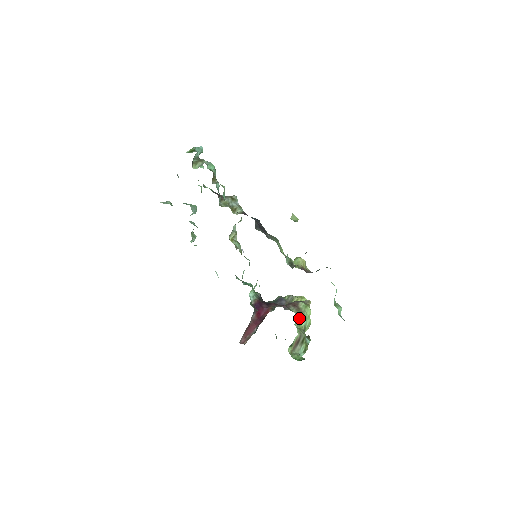
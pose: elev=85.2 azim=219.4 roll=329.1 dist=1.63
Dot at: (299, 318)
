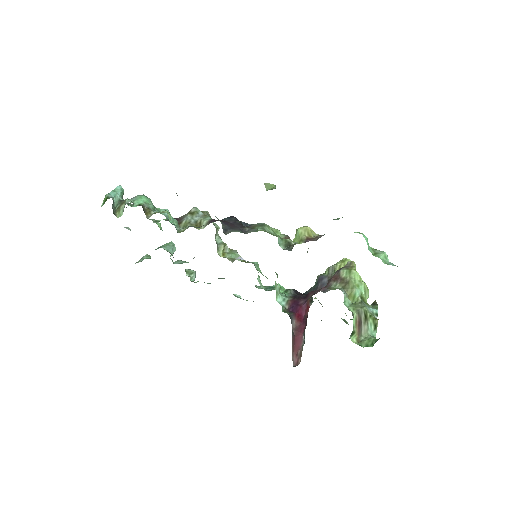
Dot at: (348, 291)
